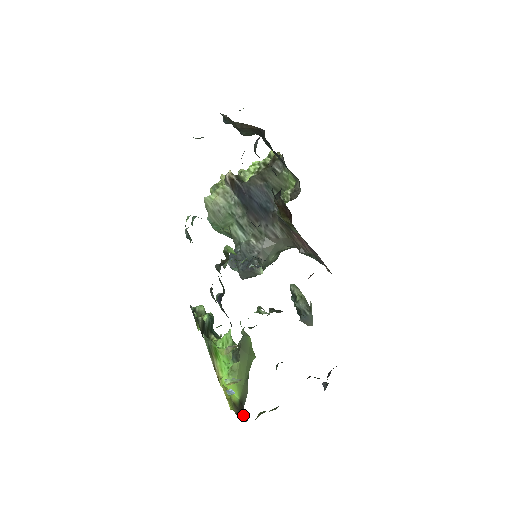
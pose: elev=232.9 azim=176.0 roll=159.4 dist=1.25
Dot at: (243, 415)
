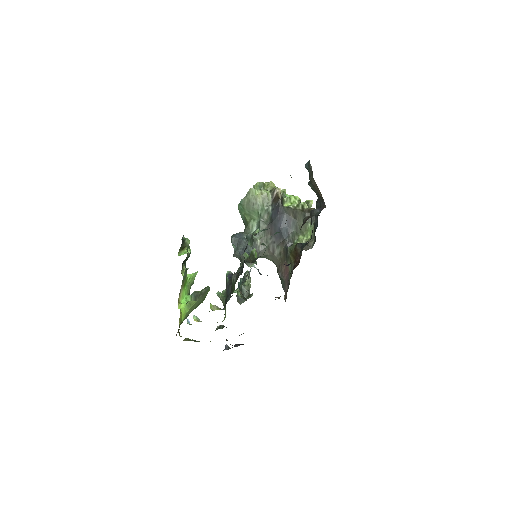
Dot at: occluded
